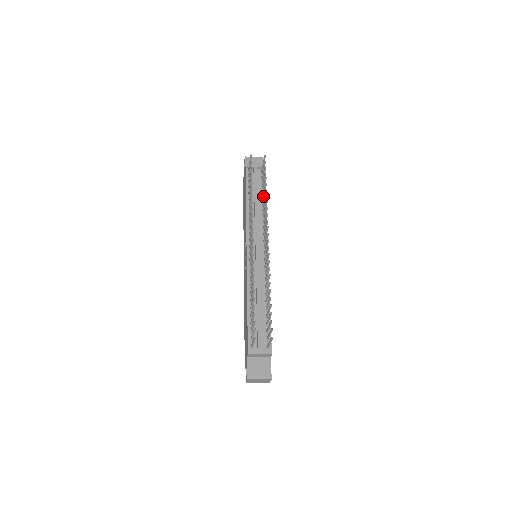
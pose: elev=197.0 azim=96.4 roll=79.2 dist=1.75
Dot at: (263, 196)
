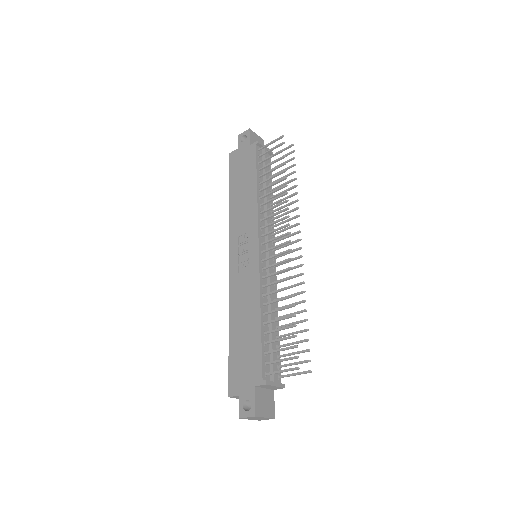
Dot at: (276, 188)
